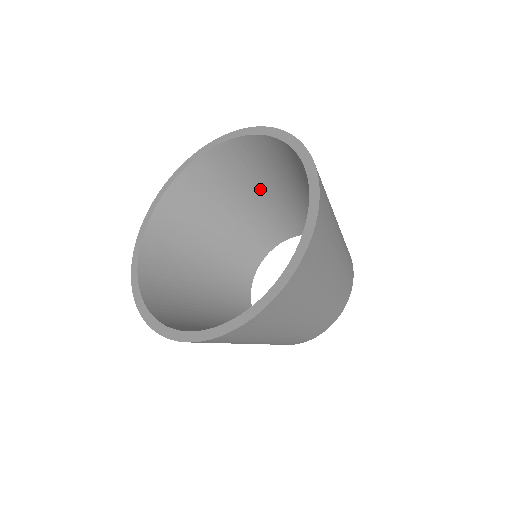
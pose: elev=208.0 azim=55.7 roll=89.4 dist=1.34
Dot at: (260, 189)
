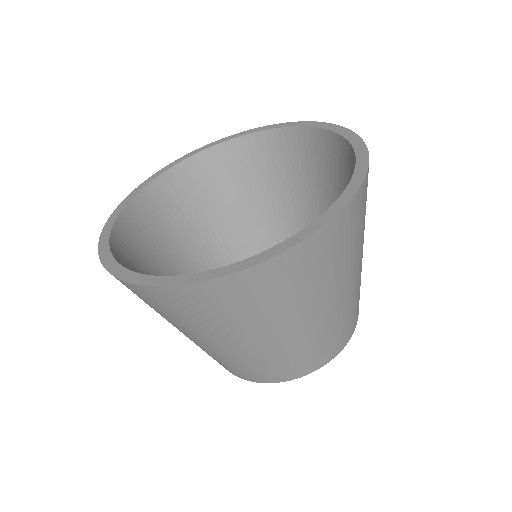
Dot at: (263, 204)
